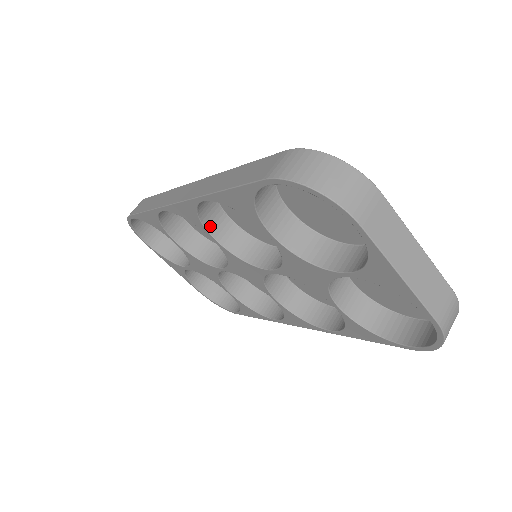
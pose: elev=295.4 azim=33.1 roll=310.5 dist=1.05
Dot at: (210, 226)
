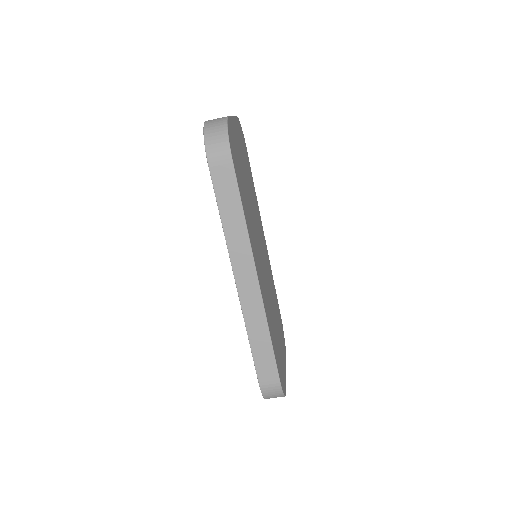
Dot at: occluded
